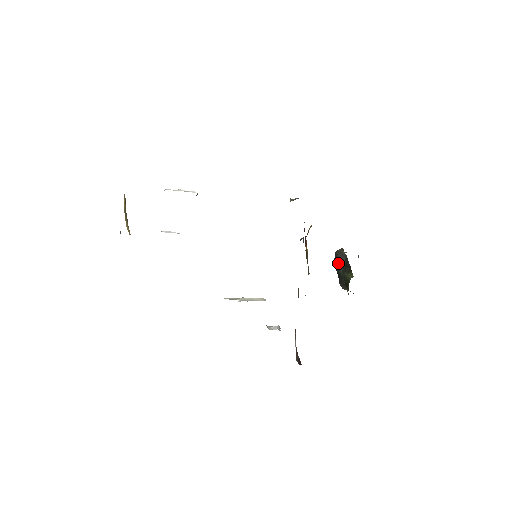
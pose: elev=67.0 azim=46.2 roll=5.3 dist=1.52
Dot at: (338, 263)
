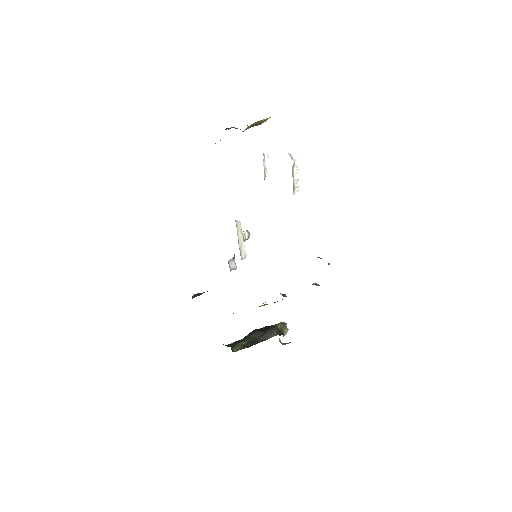
Dot at: (263, 331)
